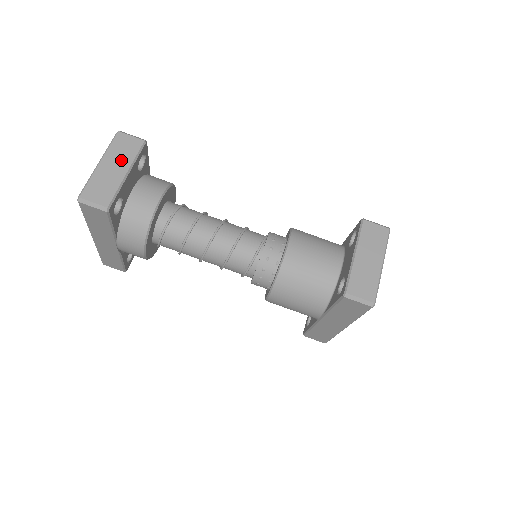
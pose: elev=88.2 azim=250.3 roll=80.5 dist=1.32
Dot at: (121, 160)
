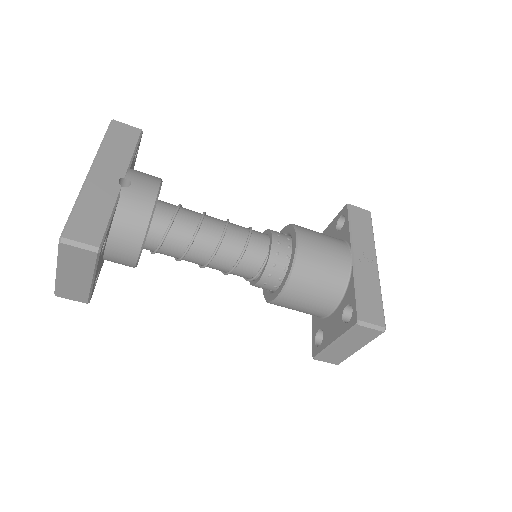
Dot at: (80, 270)
